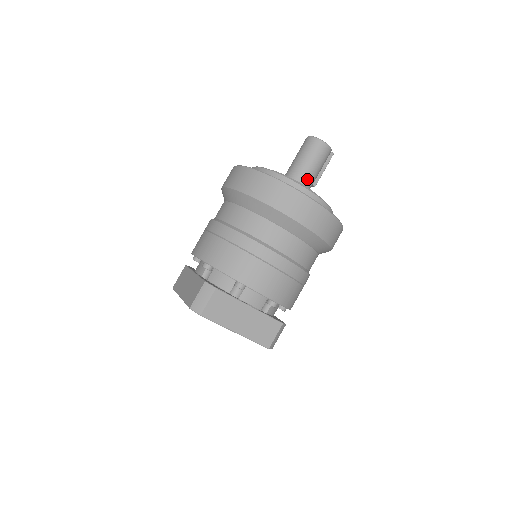
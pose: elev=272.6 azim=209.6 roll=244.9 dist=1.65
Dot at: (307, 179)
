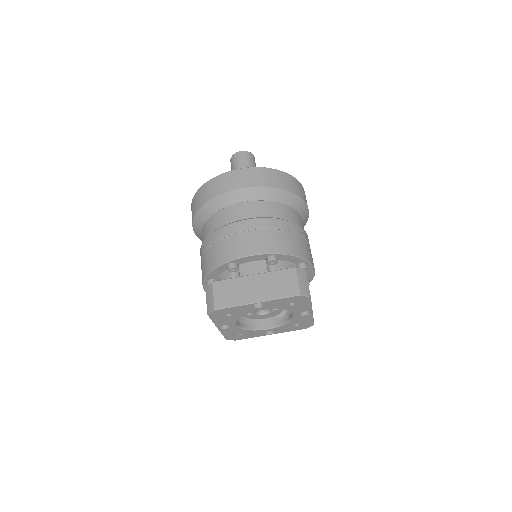
Dot at: occluded
